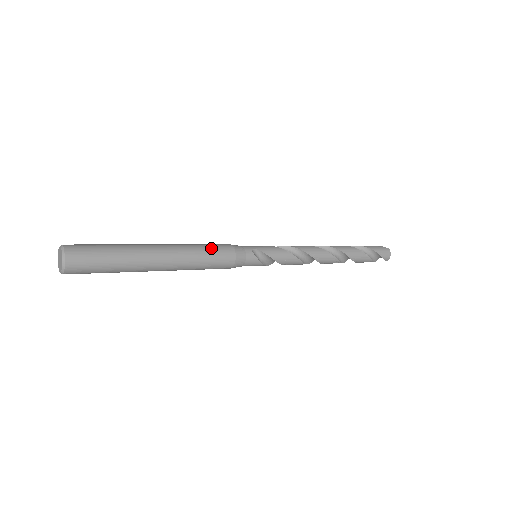
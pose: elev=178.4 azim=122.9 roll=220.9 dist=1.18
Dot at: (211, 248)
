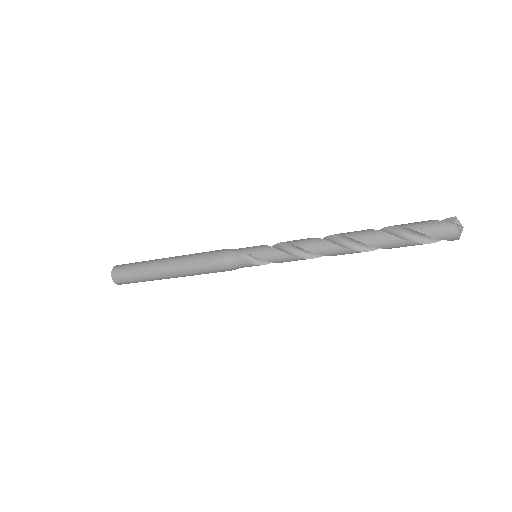
Dot at: (204, 259)
